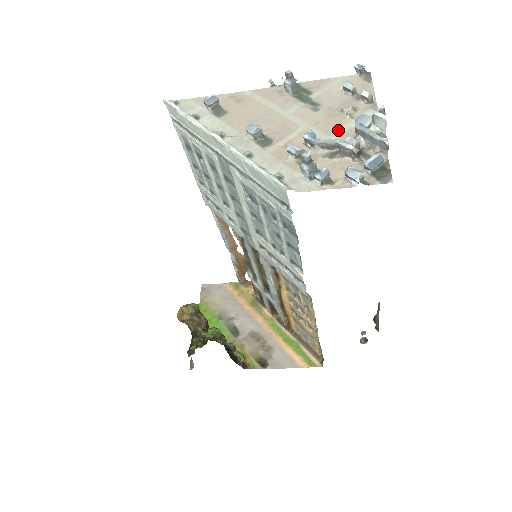
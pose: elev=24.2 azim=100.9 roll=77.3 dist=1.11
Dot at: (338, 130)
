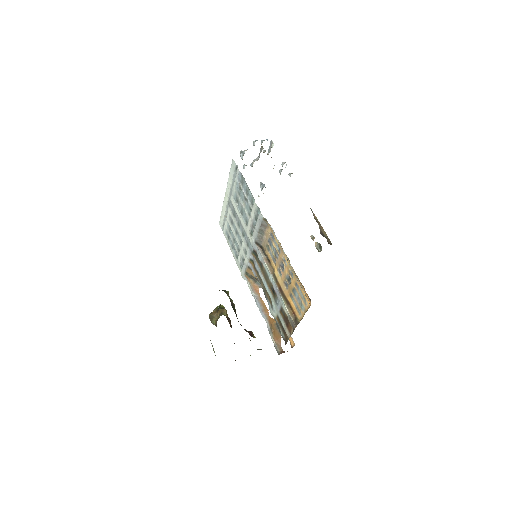
Dot at: occluded
